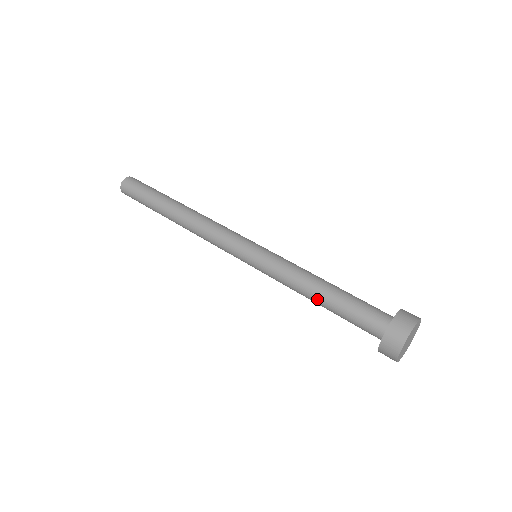
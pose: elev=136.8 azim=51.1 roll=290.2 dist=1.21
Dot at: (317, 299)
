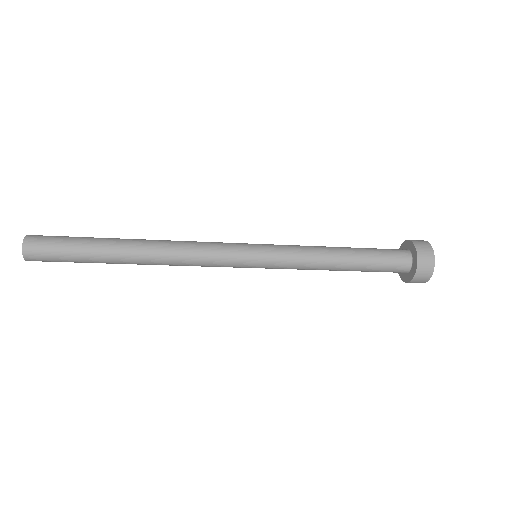
Dot at: (344, 260)
